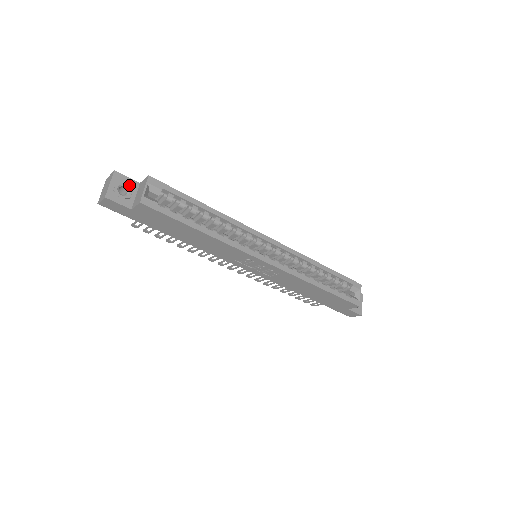
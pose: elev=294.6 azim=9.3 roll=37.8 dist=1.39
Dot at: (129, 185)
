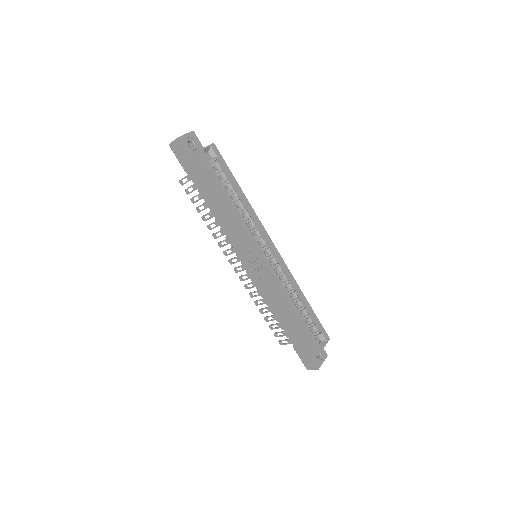
Dot at: (197, 144)
